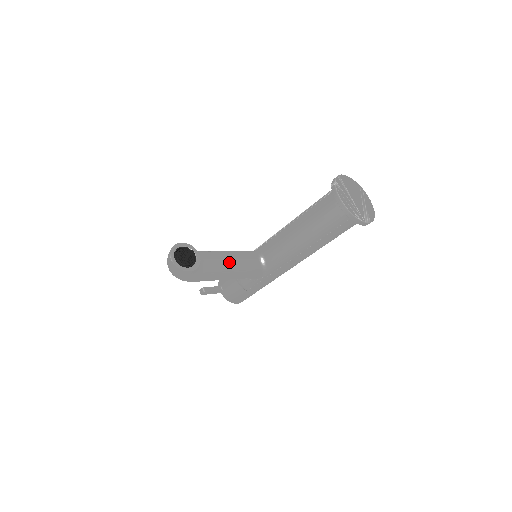
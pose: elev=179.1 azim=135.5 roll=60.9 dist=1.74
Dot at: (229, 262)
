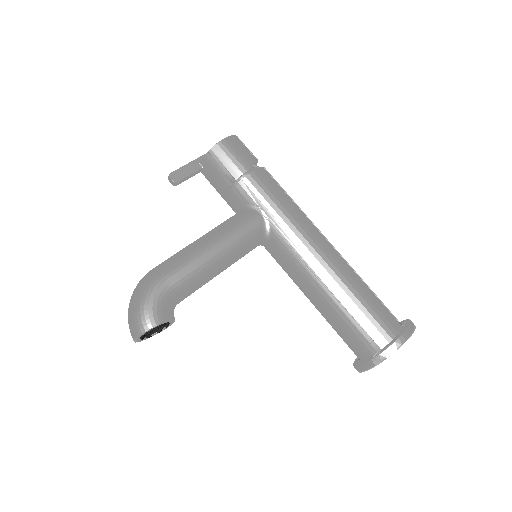
Dot at: occluded
